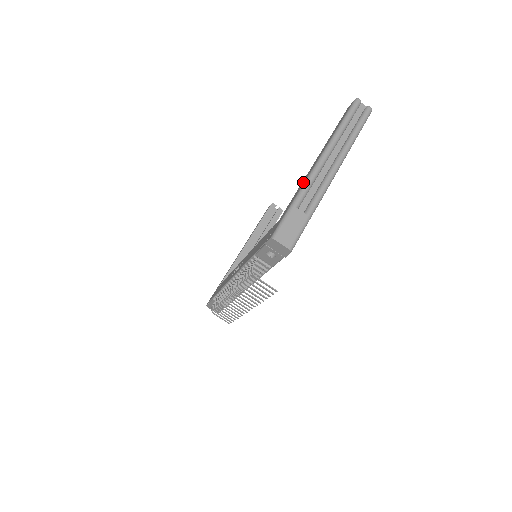
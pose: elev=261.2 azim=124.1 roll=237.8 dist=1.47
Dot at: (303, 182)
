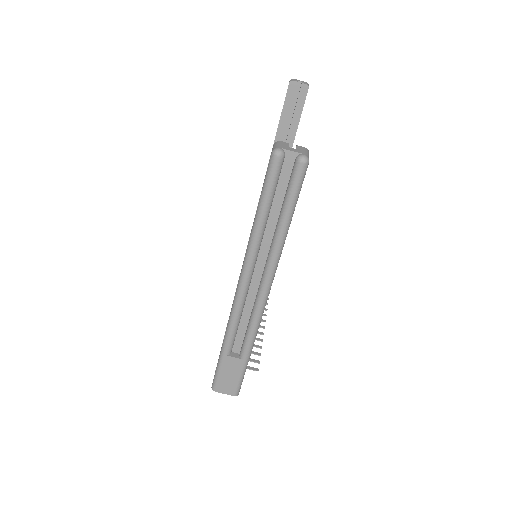
Dot at: (230, 312)
